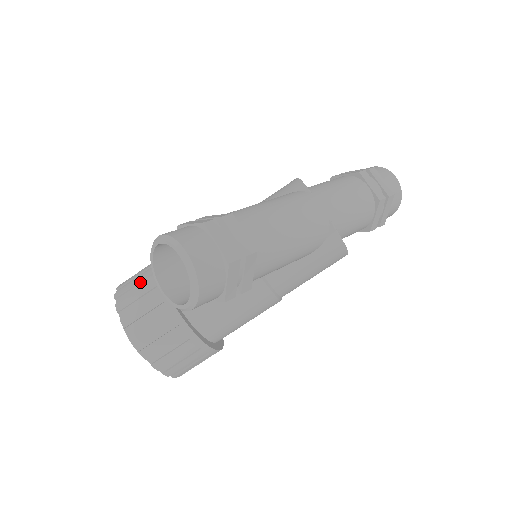
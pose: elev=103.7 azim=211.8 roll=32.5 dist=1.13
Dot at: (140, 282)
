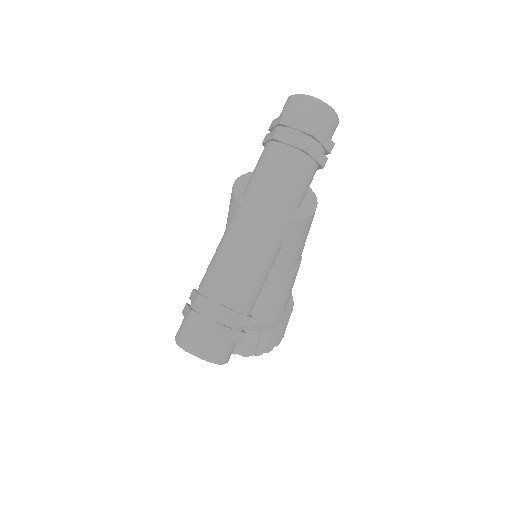
Dot at: occluded
